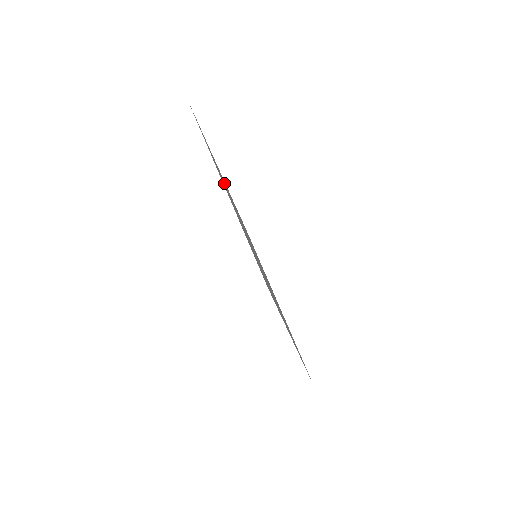
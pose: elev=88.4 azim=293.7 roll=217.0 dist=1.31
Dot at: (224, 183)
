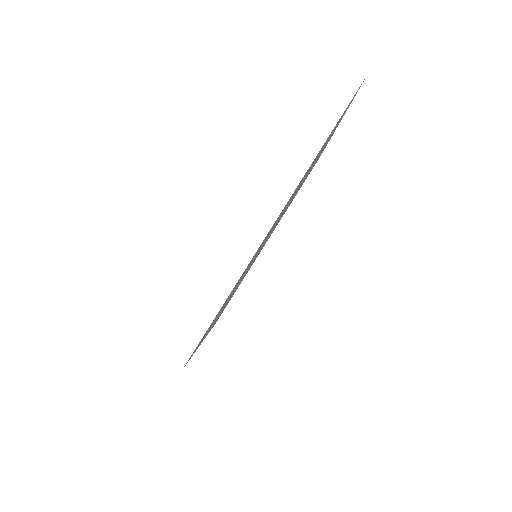
Dot at: occluded
